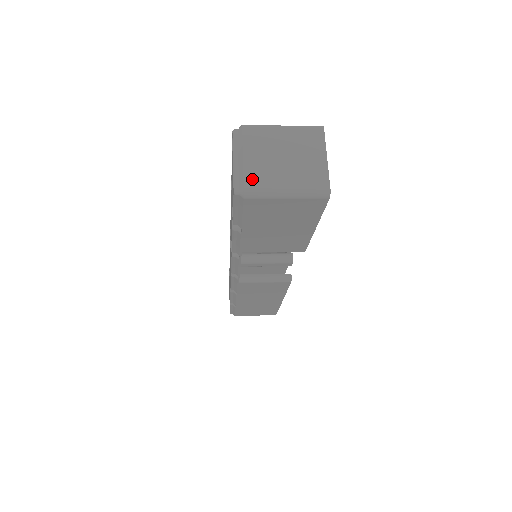
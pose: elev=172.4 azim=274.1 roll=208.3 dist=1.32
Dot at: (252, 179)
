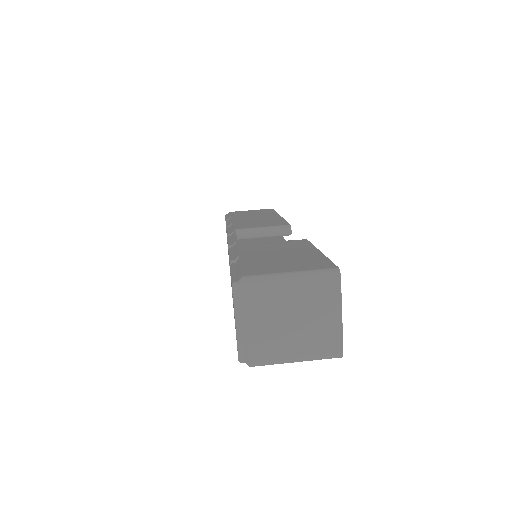
Dot at: (258, 351)
